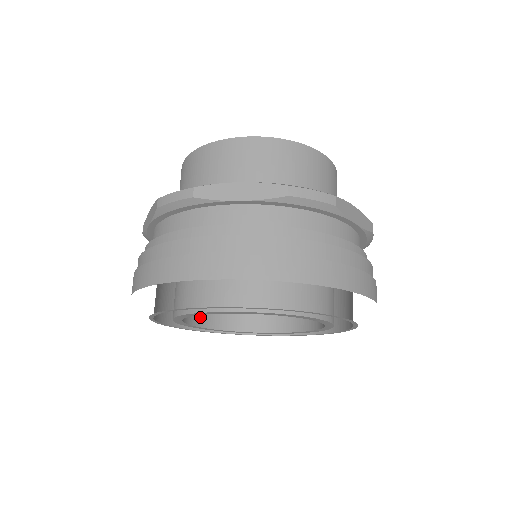
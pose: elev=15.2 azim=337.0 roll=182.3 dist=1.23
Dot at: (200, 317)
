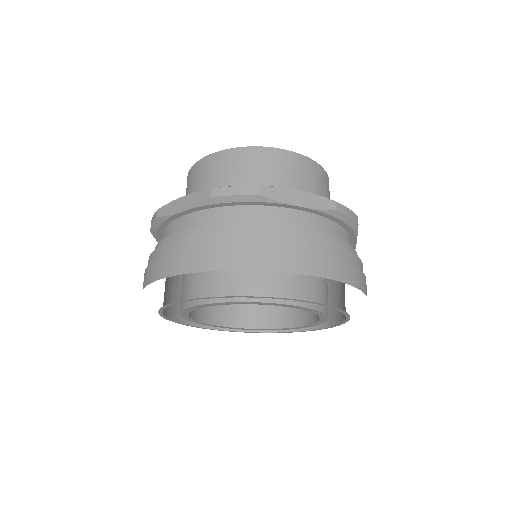
Dot at: occluded
